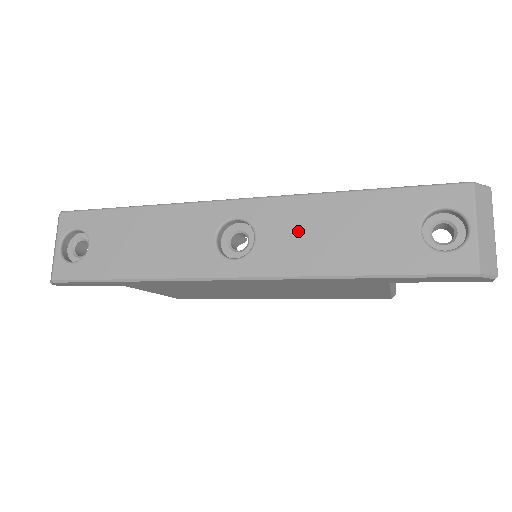
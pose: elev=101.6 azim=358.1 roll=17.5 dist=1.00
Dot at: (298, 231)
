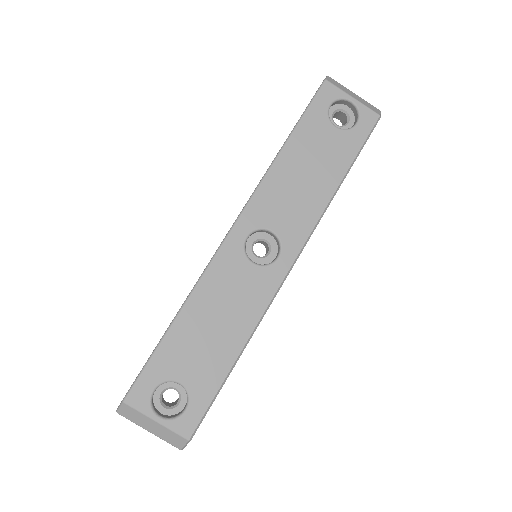
Dot at: (288, 199)
